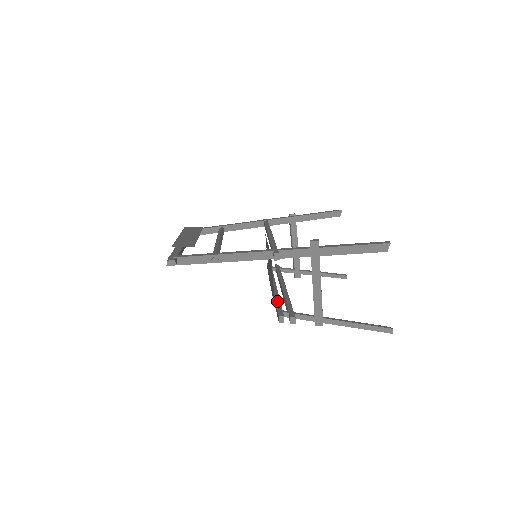
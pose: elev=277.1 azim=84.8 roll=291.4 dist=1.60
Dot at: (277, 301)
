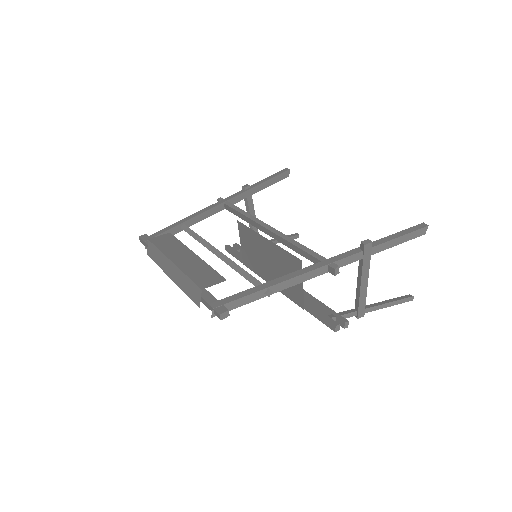
Dot at: (308, 304)
